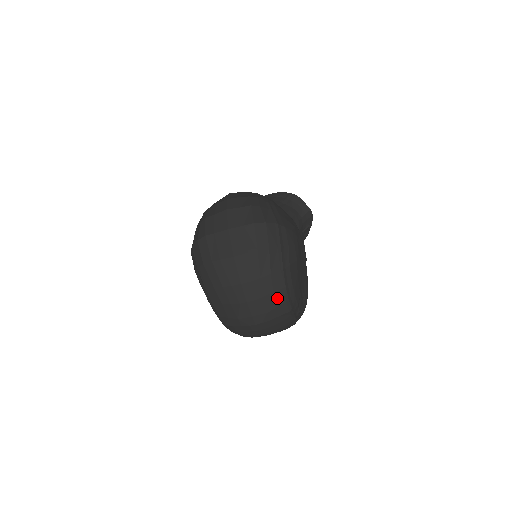
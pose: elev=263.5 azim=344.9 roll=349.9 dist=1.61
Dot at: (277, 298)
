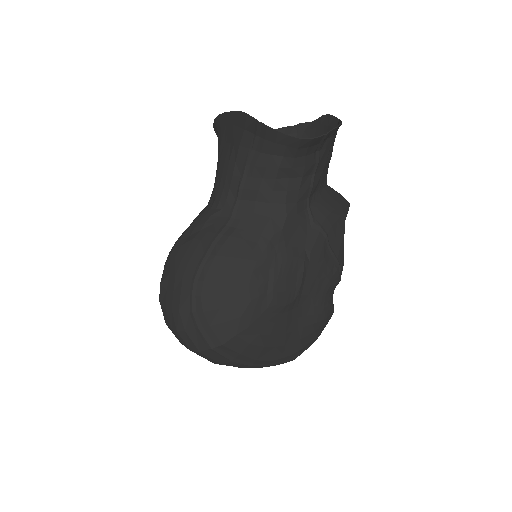
Dot at: (269, 366)
